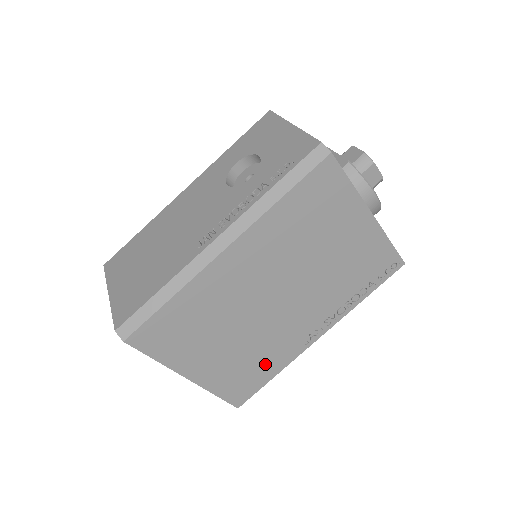
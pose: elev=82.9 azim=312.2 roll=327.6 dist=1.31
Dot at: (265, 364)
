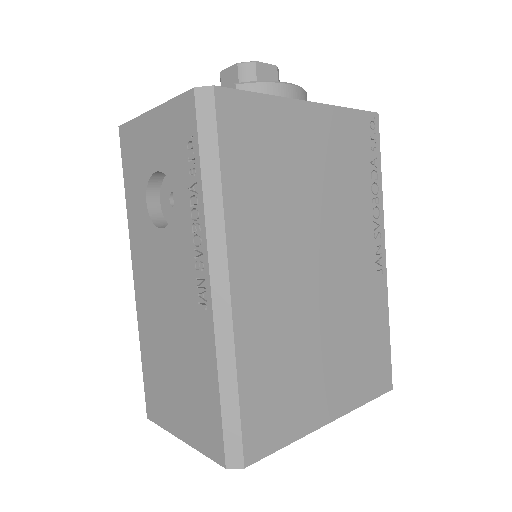
Dot at: (372, 330)
